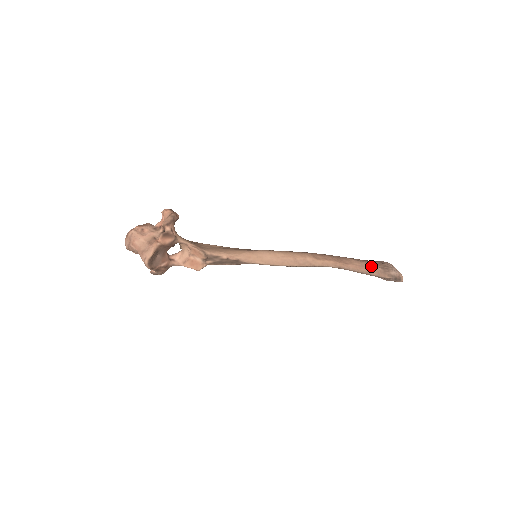
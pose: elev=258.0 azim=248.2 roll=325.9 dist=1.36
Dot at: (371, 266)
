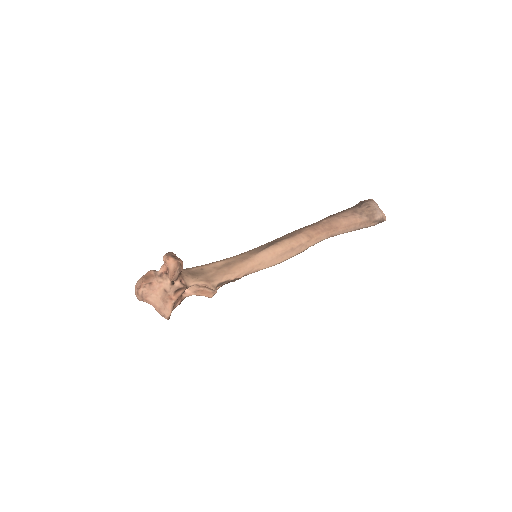
Dot at: (358, 219)
